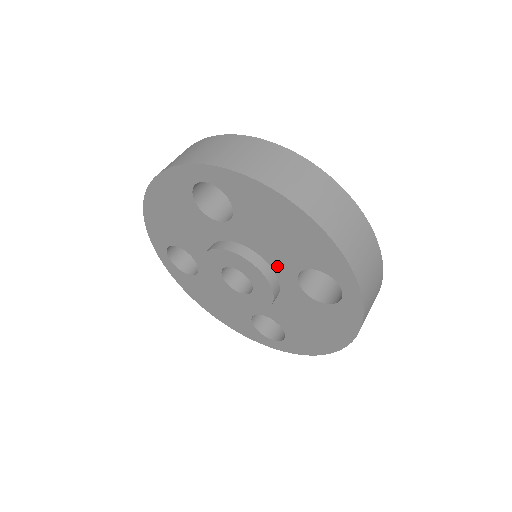
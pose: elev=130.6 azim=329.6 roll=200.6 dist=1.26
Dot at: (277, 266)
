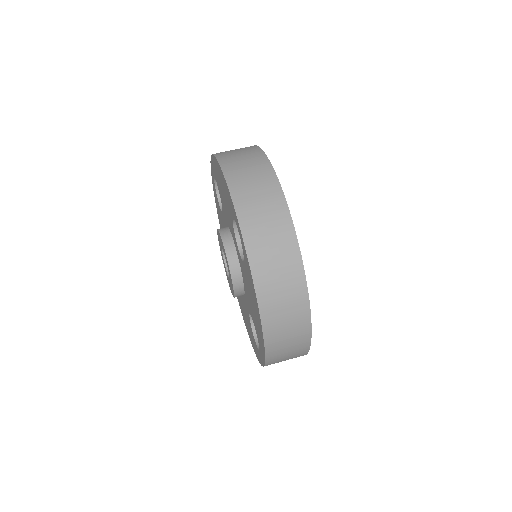
Dot at: (233, 235)
